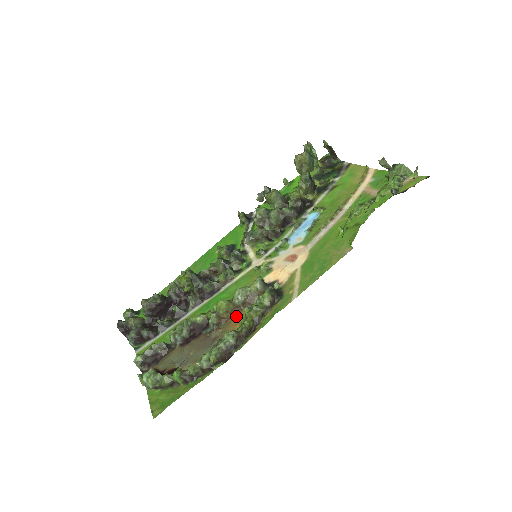
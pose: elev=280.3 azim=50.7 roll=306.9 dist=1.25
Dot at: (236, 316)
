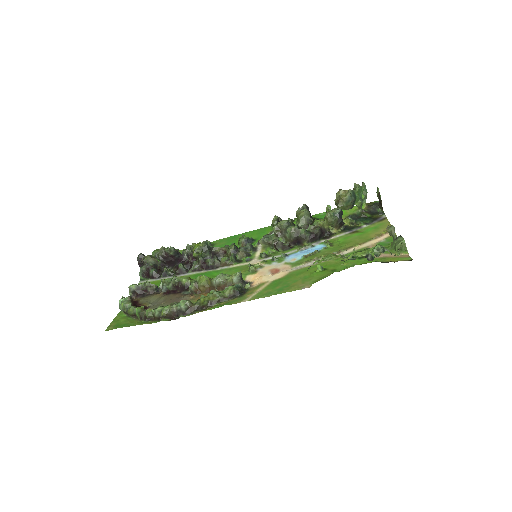
Dot at: occluded
